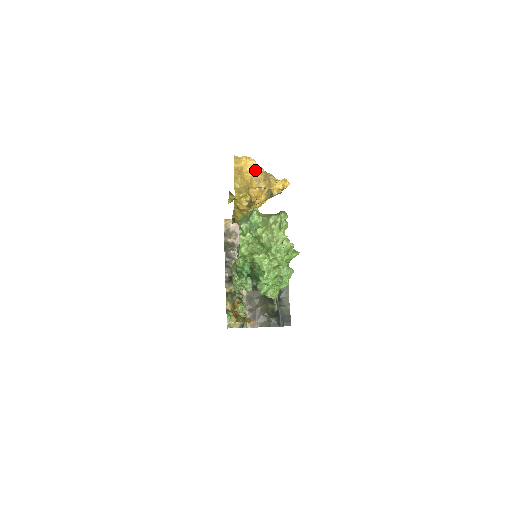
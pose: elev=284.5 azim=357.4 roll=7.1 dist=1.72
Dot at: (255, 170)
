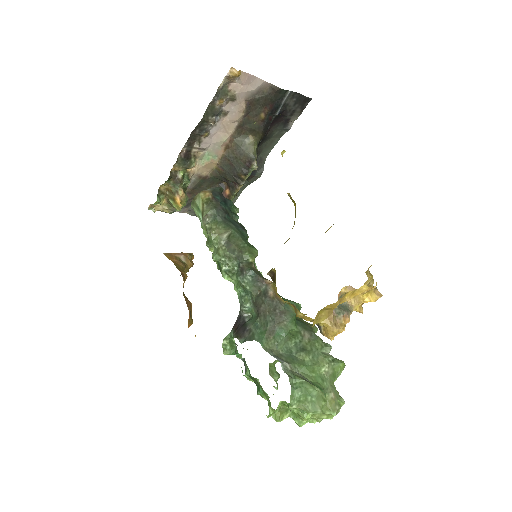
Dot at: occluded
